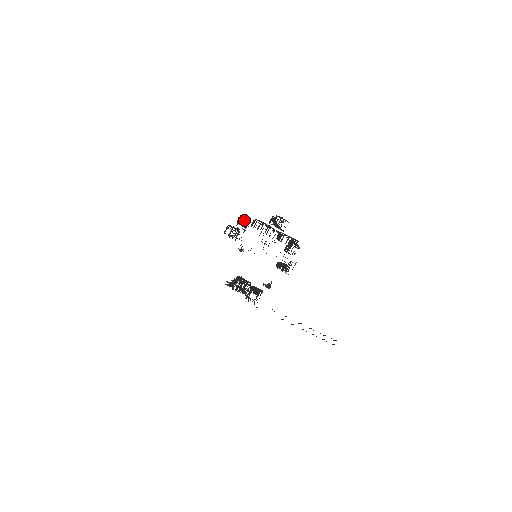
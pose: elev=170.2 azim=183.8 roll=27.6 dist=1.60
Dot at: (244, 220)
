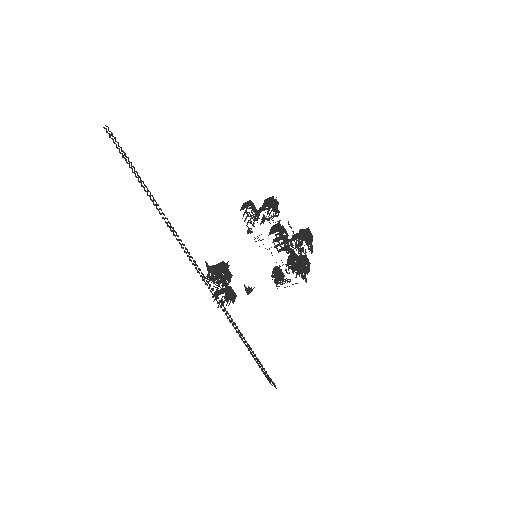
Dot at: occluded
